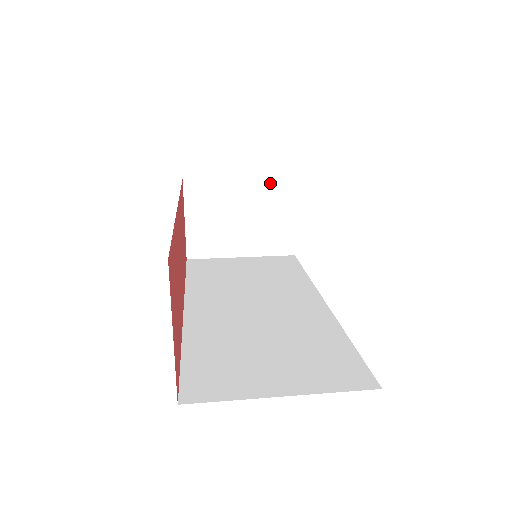
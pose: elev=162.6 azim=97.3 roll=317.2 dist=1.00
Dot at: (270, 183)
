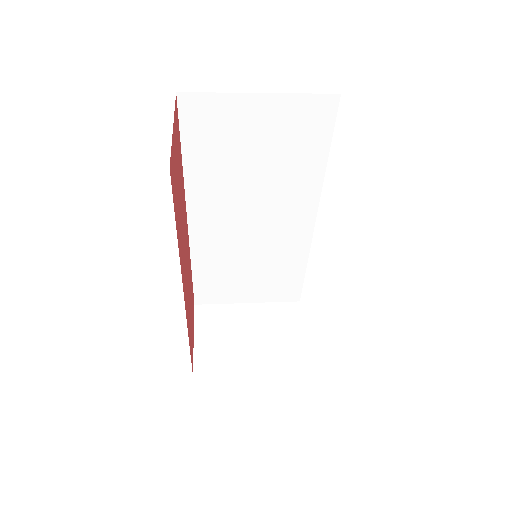
Dot at: (275, 307)
